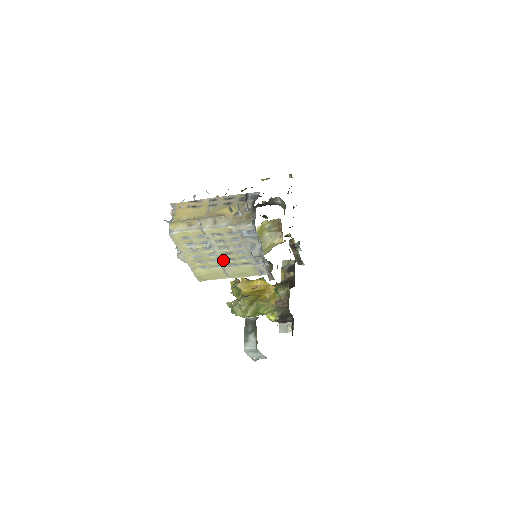
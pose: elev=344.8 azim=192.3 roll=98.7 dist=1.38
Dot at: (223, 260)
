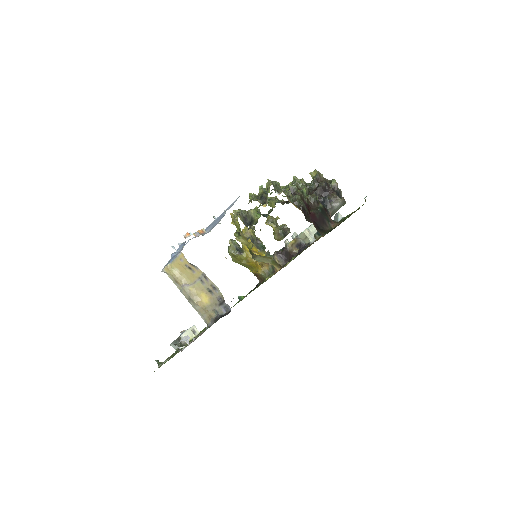
Dot at: occluded
